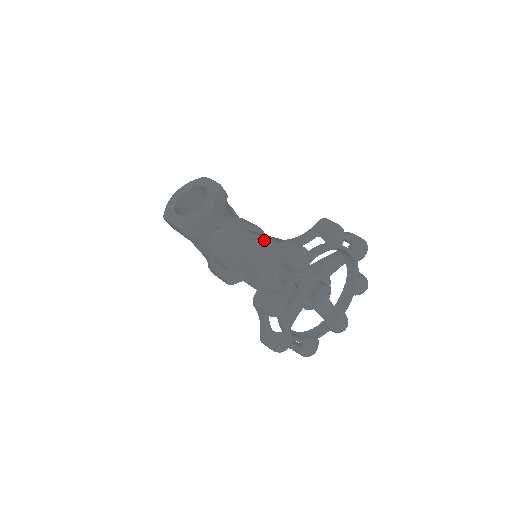
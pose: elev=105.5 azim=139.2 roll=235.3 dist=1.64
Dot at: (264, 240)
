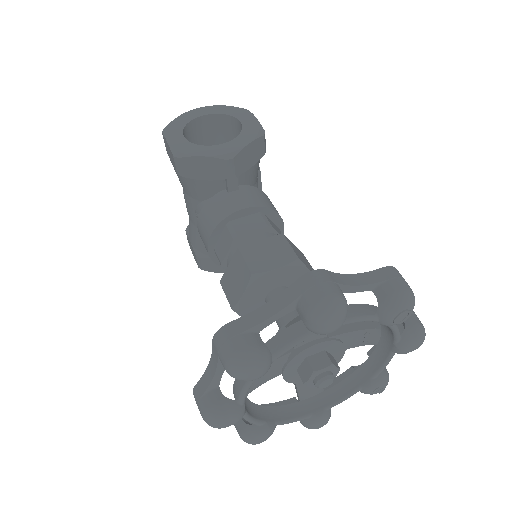
Dot at: (282, 243)
